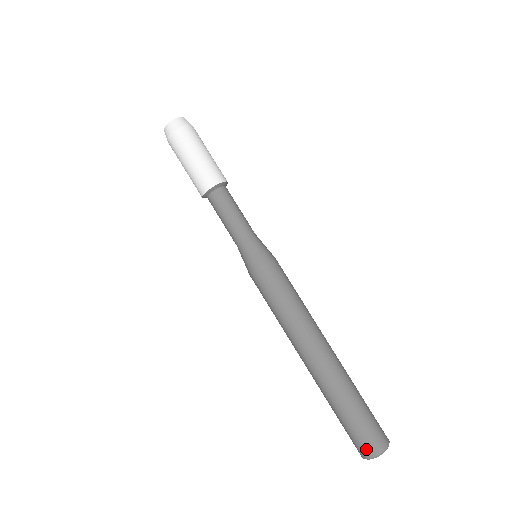
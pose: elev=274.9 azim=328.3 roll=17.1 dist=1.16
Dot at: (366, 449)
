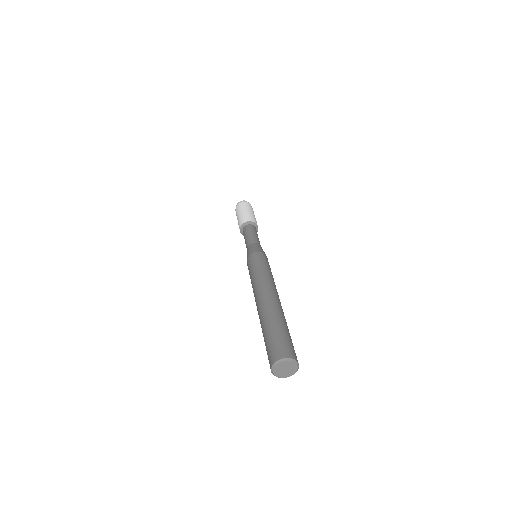
Dot at: (288, 351)
